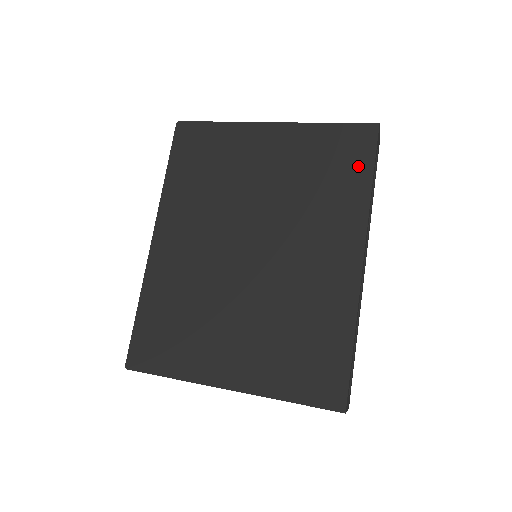
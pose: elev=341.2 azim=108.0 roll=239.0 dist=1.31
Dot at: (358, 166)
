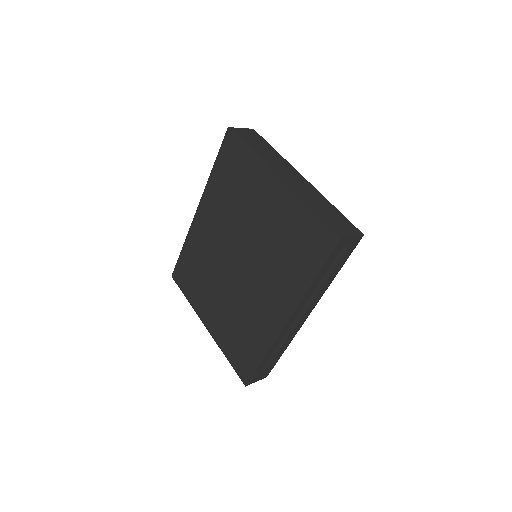
Dot at: (312, 261)
